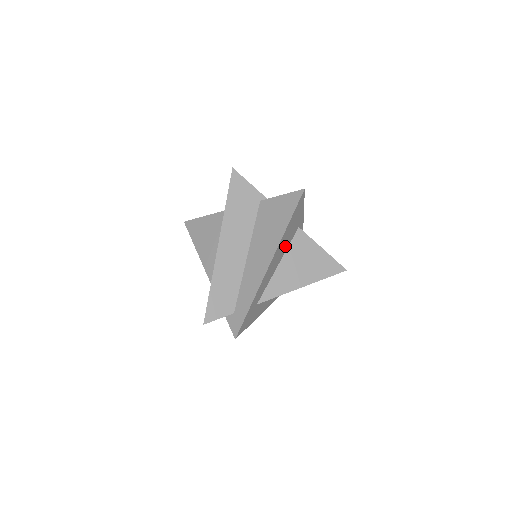
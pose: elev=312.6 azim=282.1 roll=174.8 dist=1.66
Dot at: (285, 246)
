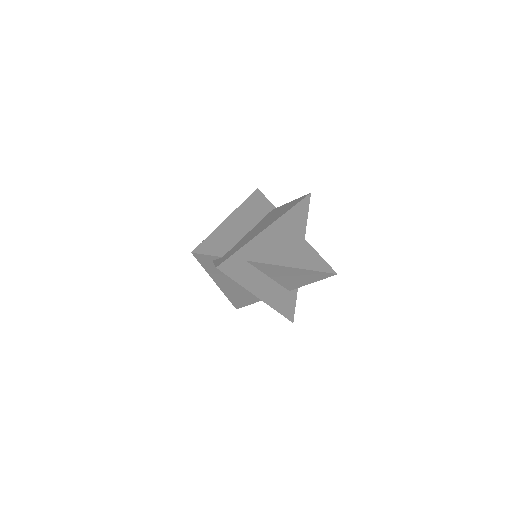
Dot at: (285, 234)
